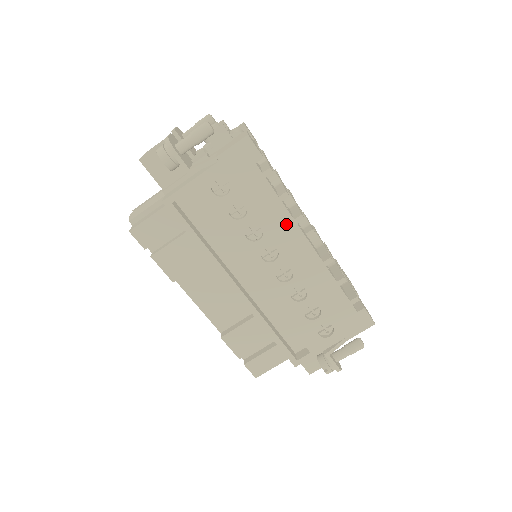
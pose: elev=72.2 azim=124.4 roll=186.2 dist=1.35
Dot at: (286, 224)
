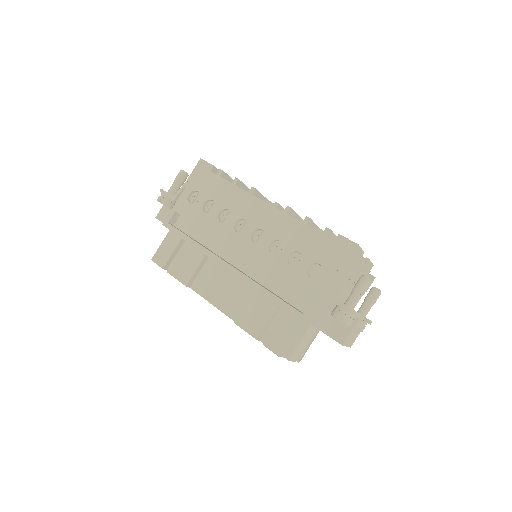
Dot at: (244, 198)
